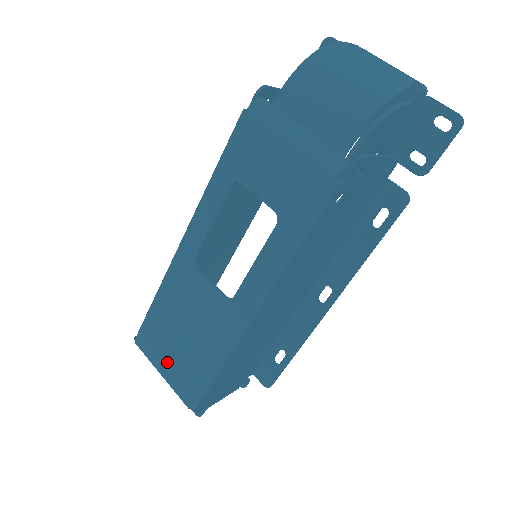
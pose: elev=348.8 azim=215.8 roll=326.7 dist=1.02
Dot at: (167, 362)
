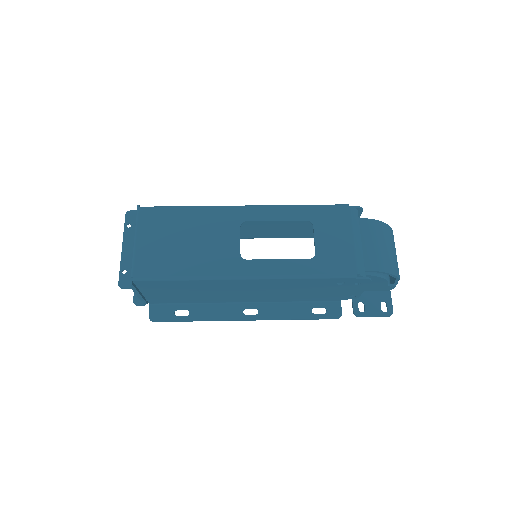
Dot at: (151, 241)
